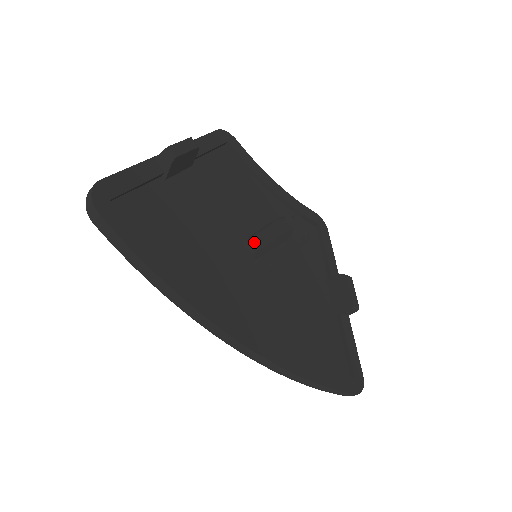
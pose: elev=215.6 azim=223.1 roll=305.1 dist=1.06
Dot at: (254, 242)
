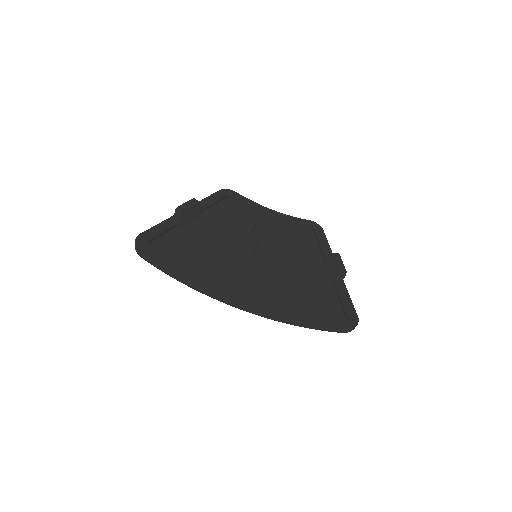
Dot at: (248, 246)
